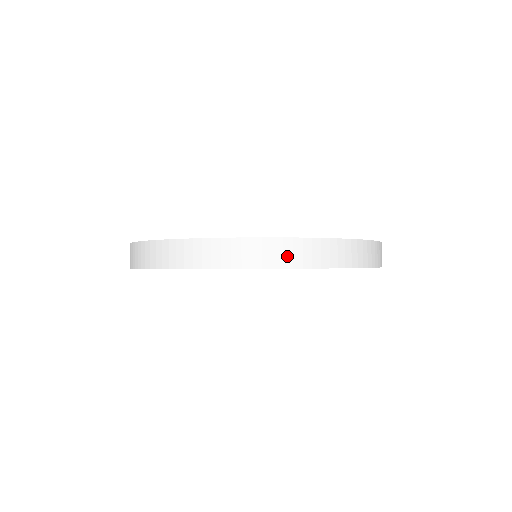
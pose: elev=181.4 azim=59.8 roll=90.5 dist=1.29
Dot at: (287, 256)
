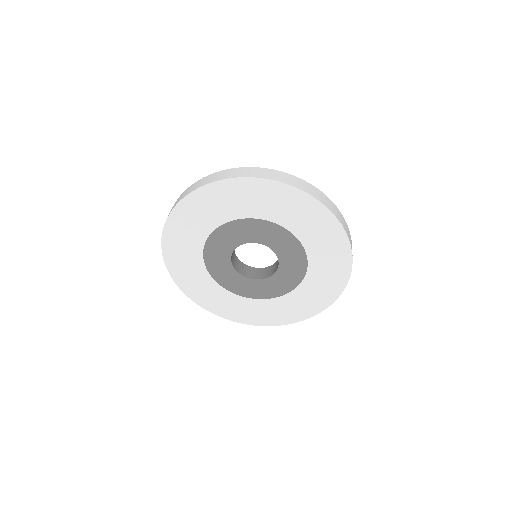
Dot at: (280, 177)
